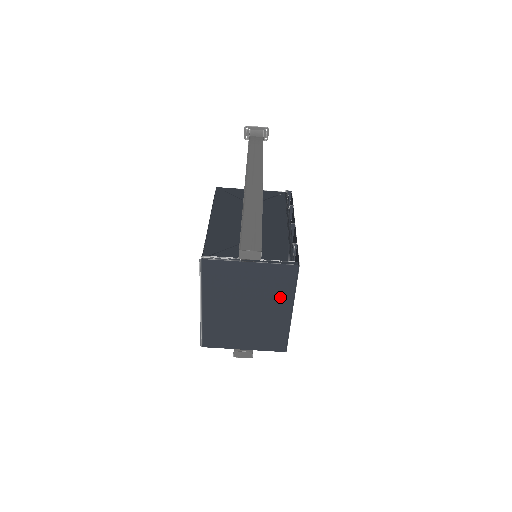
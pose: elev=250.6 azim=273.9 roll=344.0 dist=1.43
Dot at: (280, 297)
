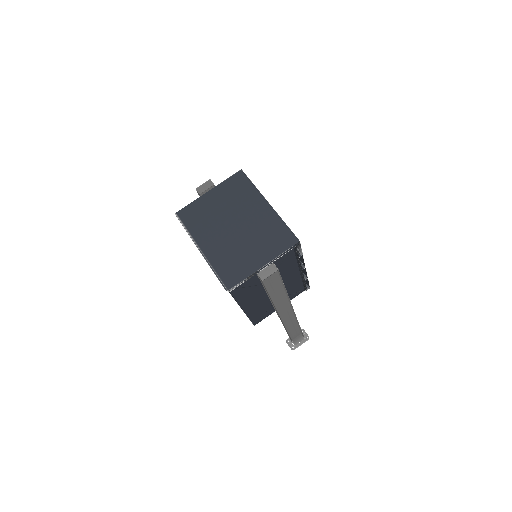
Dot at: (250, 199)
